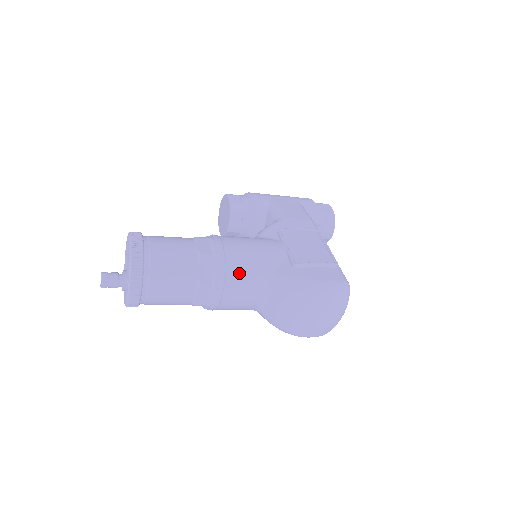
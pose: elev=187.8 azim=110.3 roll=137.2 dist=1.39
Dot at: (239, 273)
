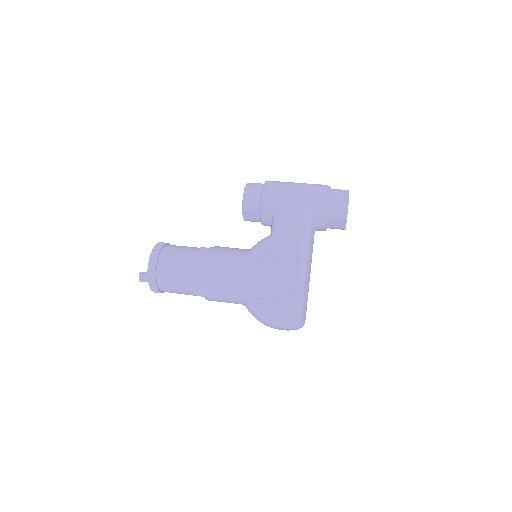
Dot at: (219, 295)
